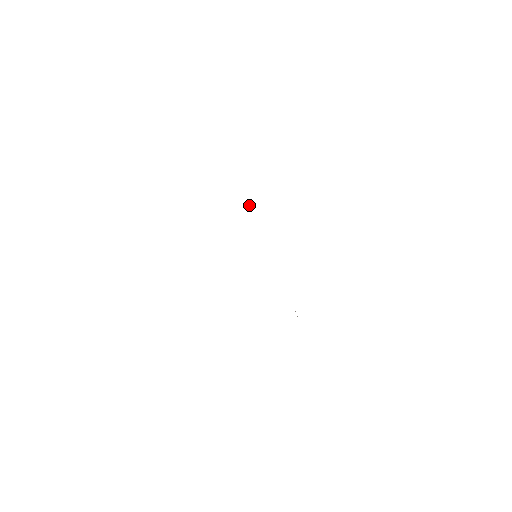
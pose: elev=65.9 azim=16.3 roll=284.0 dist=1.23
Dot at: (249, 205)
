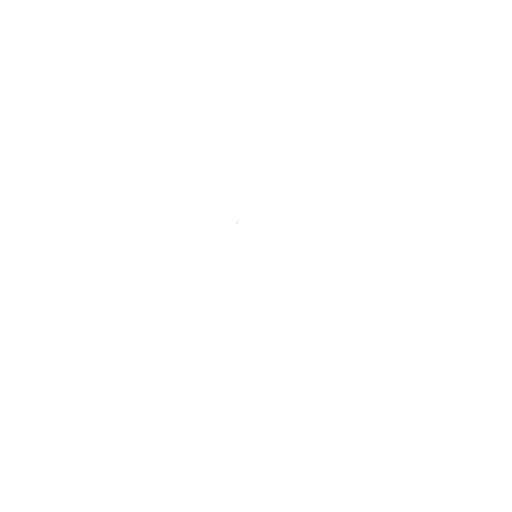
Dot at: (236, 223)
